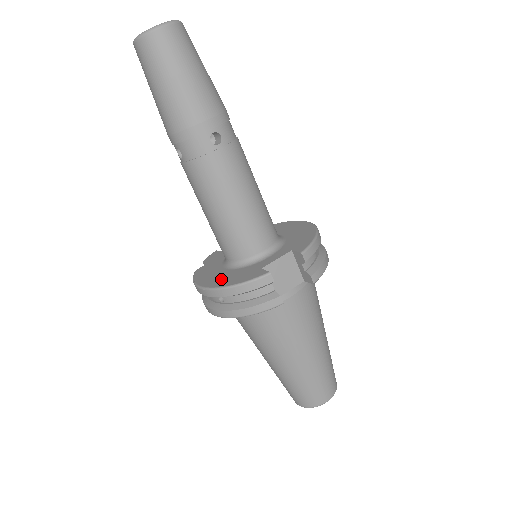
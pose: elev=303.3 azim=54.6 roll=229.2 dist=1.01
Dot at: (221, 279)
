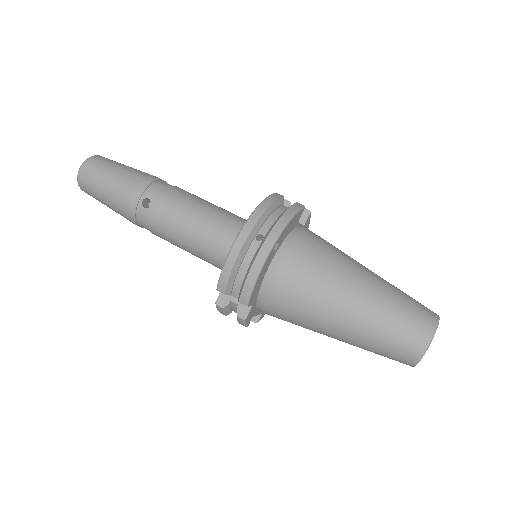
Dot at: occluded
